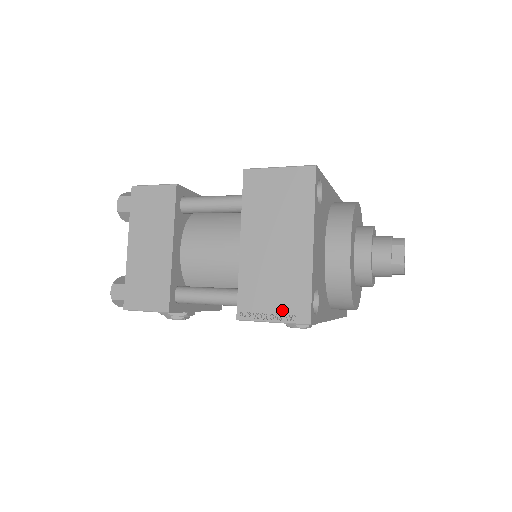
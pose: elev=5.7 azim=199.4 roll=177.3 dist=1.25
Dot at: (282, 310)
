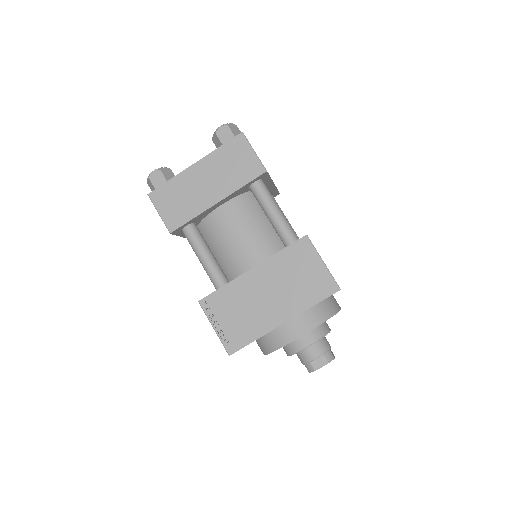
Dot at: (226, 330)
